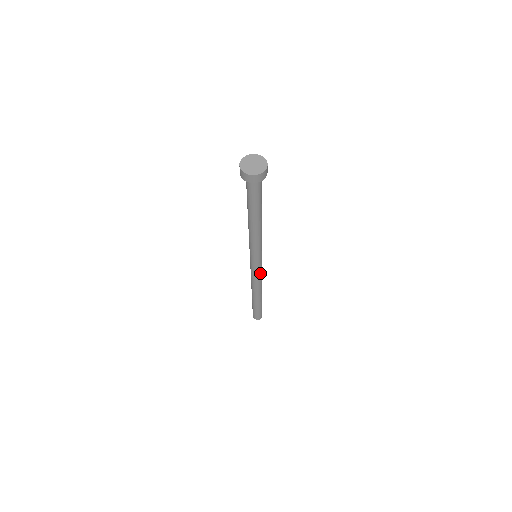
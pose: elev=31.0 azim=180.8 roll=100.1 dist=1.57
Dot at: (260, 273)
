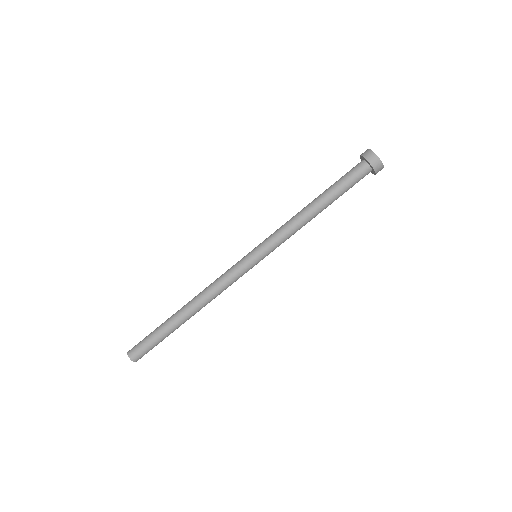
Dot at: (236, 280)
